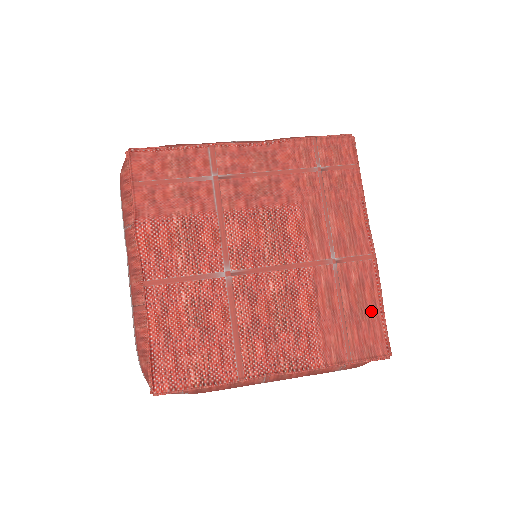
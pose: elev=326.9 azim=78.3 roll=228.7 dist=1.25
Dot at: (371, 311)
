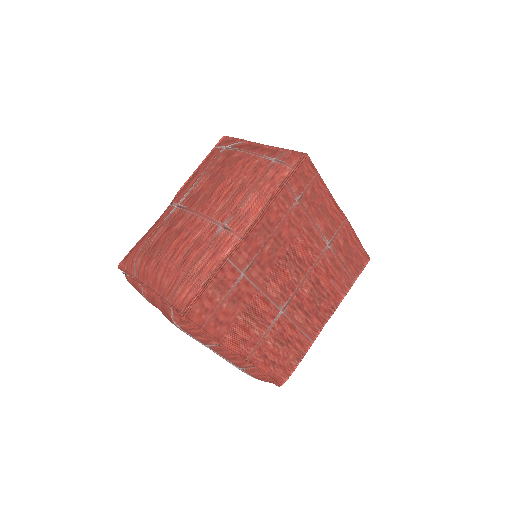
Dot at: (355, 249)
